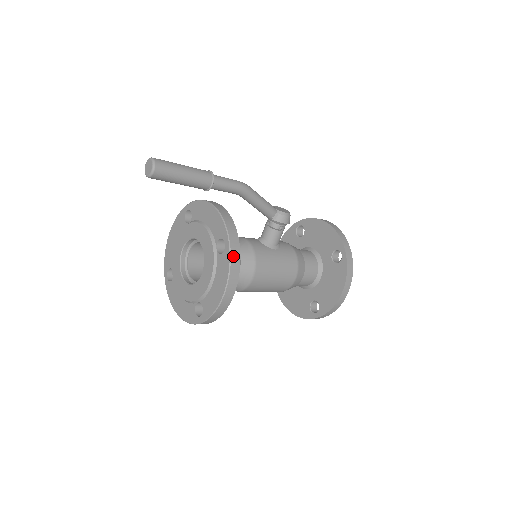
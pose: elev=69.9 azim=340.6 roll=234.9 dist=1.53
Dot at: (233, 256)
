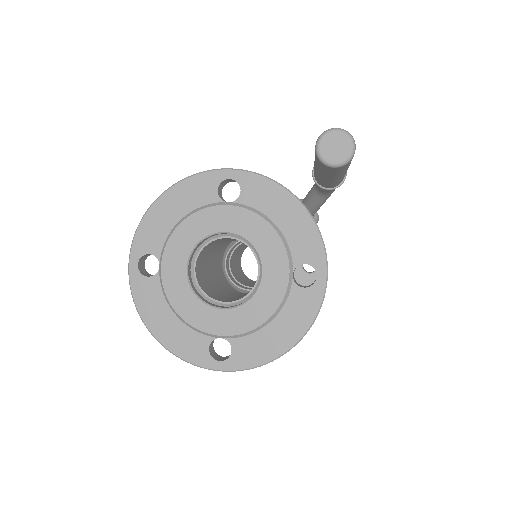
Dot at: occluded
